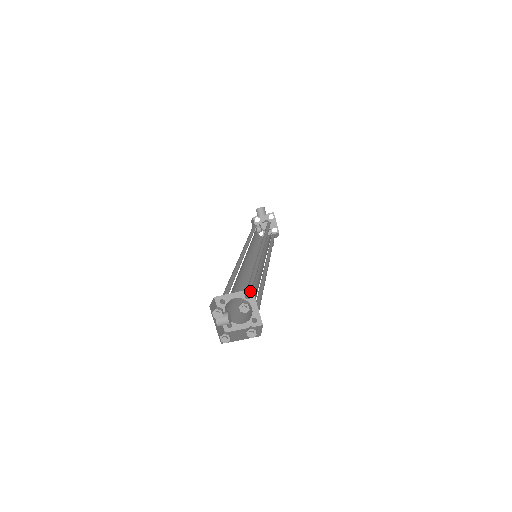
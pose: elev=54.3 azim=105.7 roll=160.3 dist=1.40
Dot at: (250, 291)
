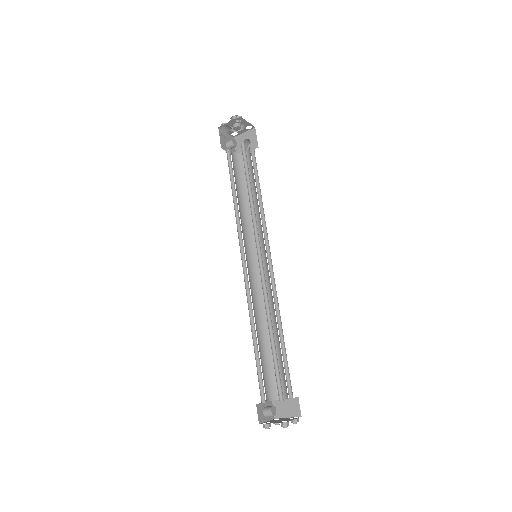
Dot at: occluded
